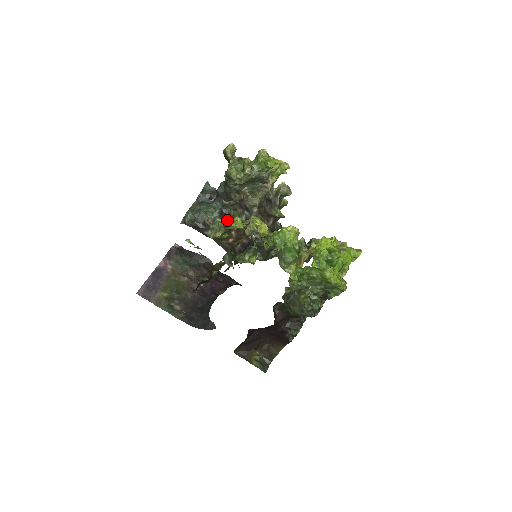
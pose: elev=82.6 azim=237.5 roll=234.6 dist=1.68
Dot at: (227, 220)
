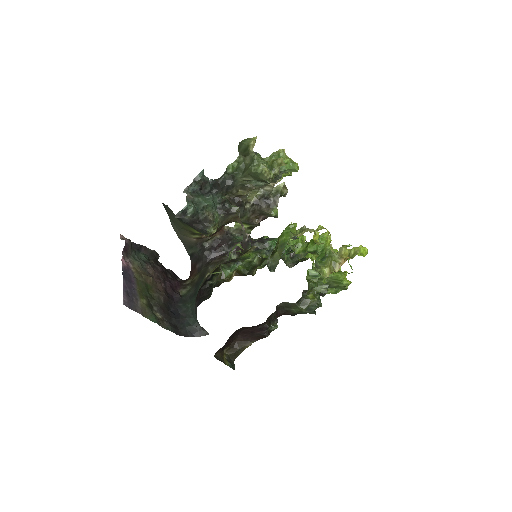
Dot at: (225, 216)
